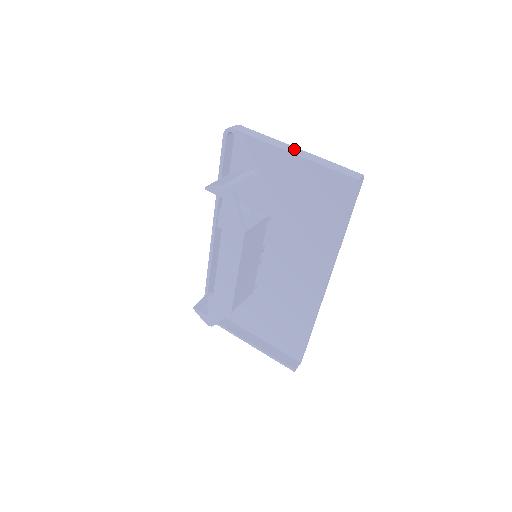
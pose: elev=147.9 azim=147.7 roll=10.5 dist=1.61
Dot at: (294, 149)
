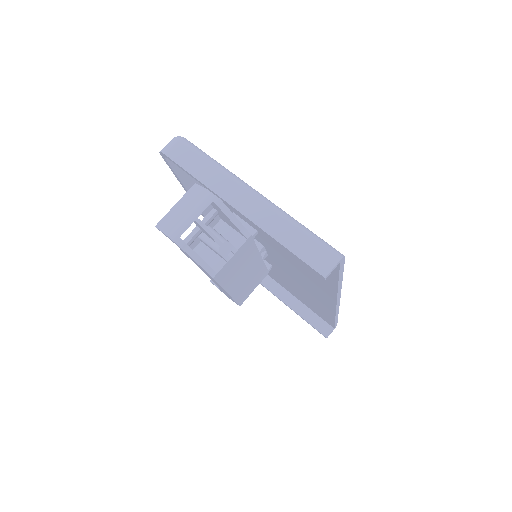
Dot at: (246, 199)
